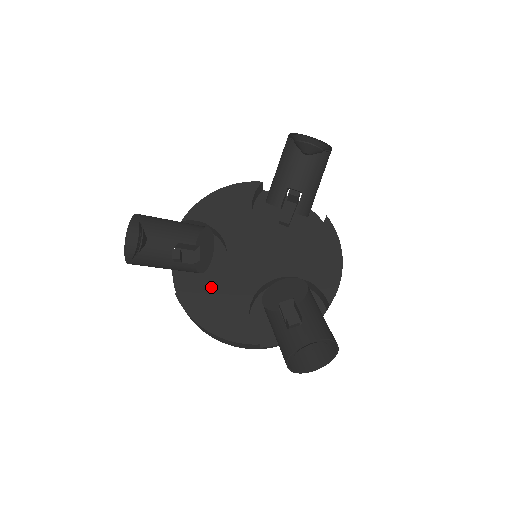
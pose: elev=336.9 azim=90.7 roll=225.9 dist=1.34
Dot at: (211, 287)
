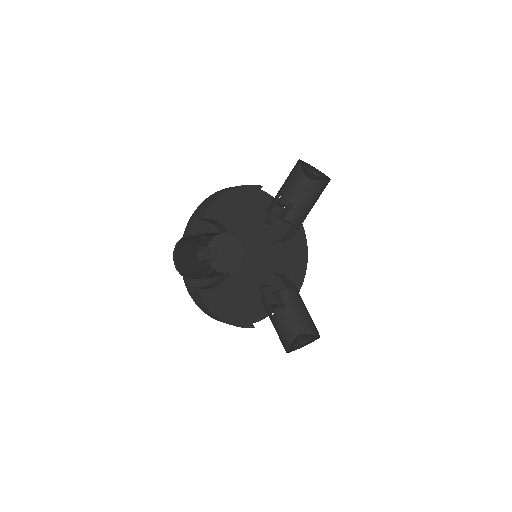
Dot at: (224, 283)
